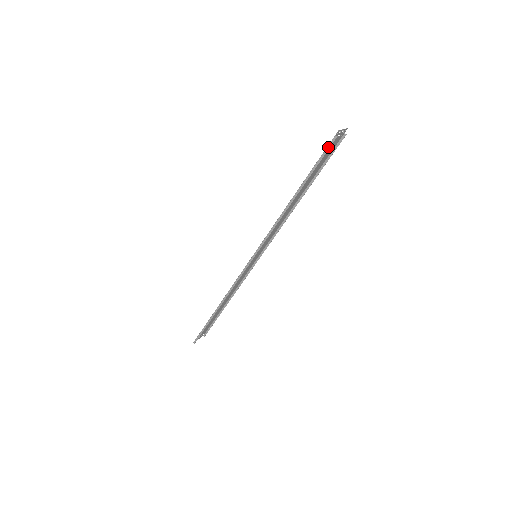
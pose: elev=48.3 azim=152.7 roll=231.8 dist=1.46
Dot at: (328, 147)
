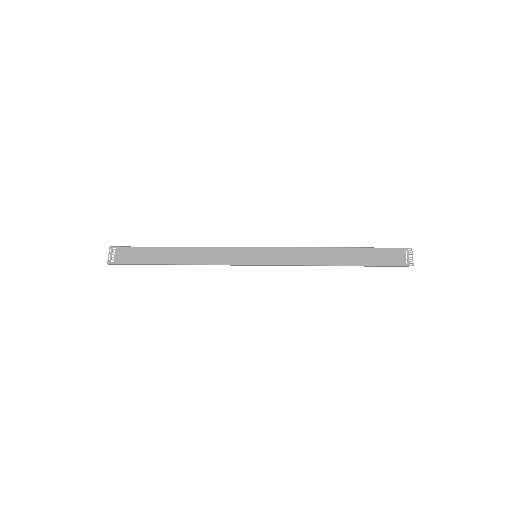
Dot at: (397, 266)
